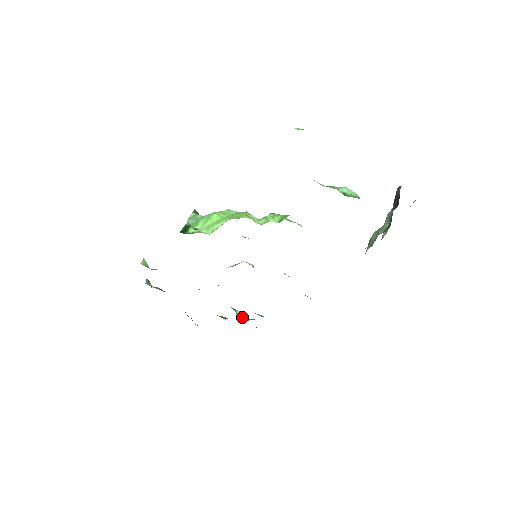
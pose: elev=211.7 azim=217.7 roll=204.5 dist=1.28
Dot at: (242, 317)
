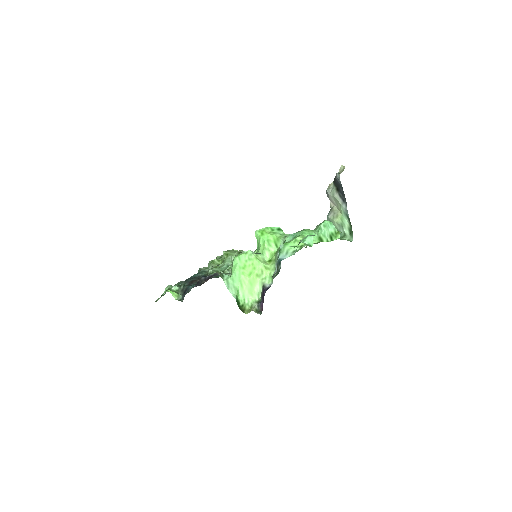
Dot at: occluded
